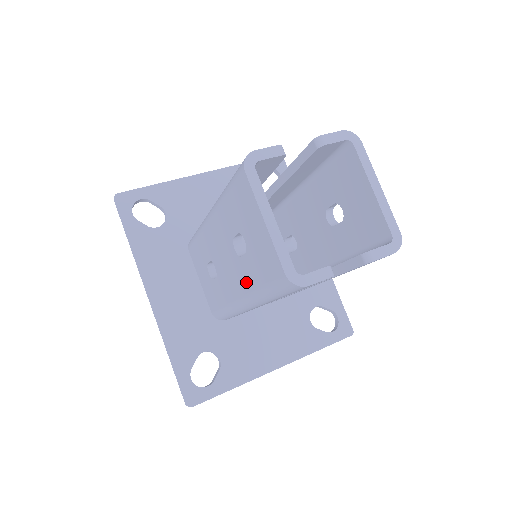
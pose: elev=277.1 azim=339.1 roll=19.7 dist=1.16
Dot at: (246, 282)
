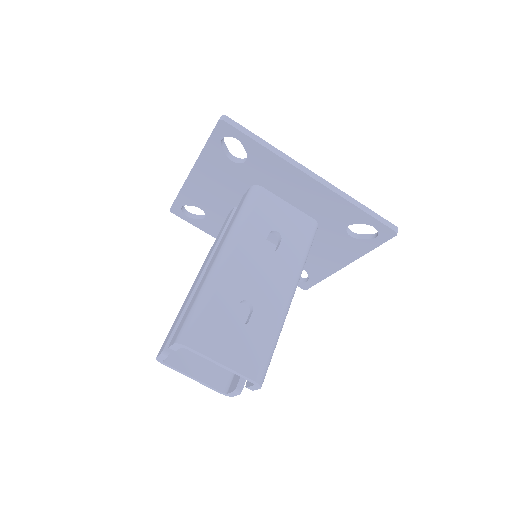
Dot at: occluded
